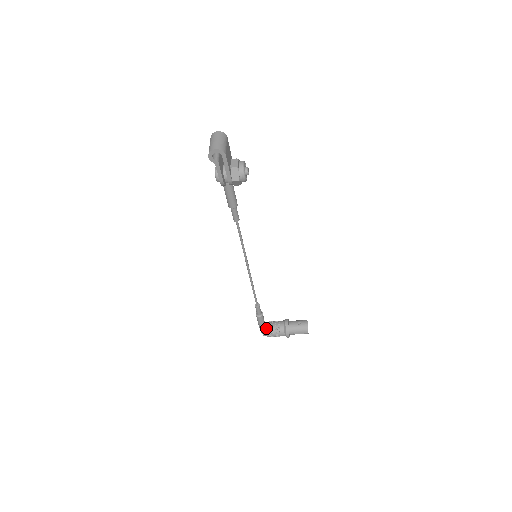
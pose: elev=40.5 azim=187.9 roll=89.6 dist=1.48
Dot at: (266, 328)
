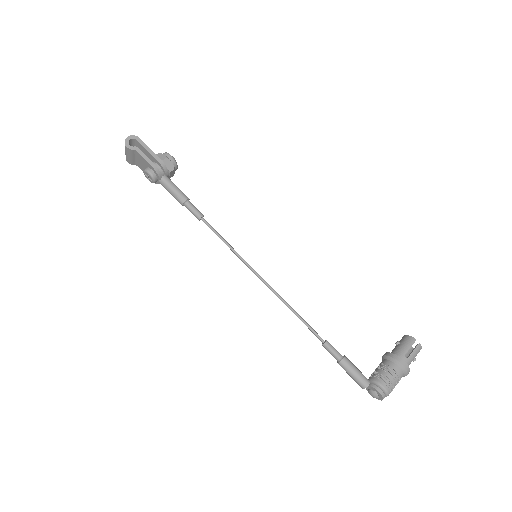
Dot at: (371, 380)
